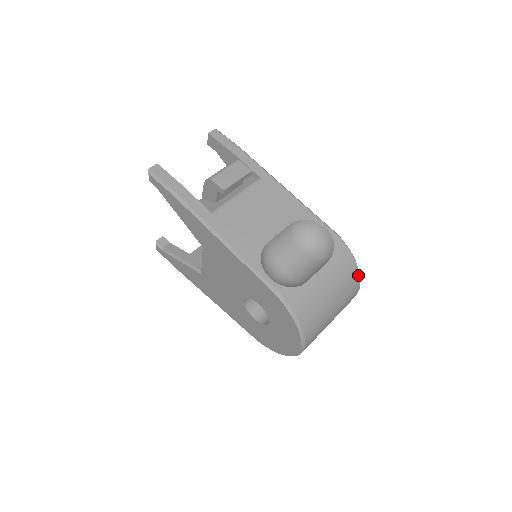
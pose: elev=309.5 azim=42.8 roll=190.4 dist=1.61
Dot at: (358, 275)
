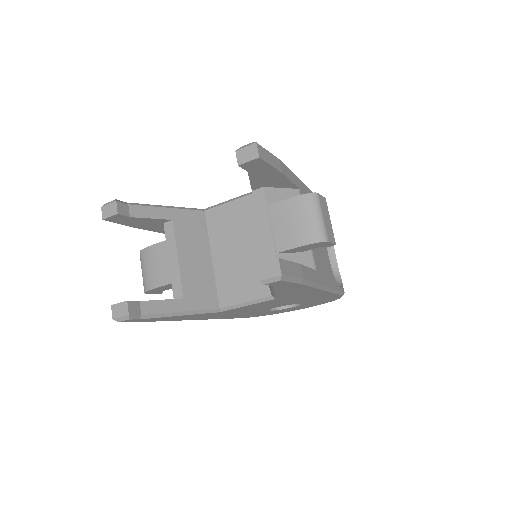
Dot at: occluded
